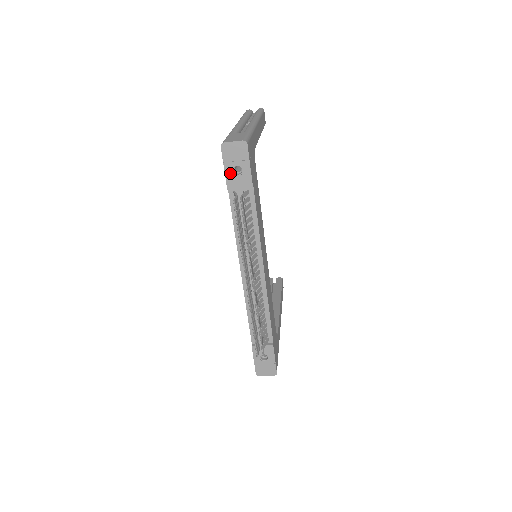
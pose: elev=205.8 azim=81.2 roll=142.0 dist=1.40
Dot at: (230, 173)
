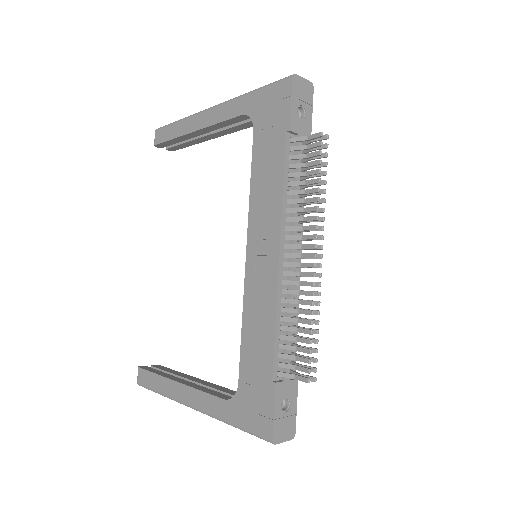
Dot at: (295, 112)
